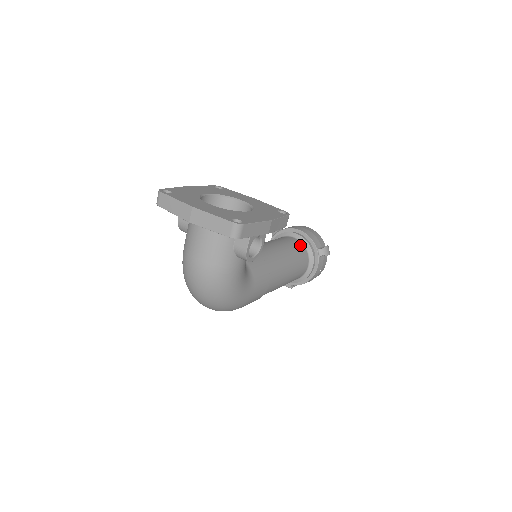
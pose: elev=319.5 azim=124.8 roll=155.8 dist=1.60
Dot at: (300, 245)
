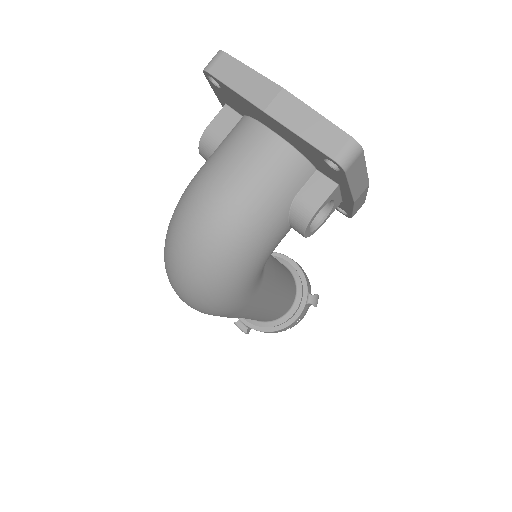
Dot at: (292, 277)
